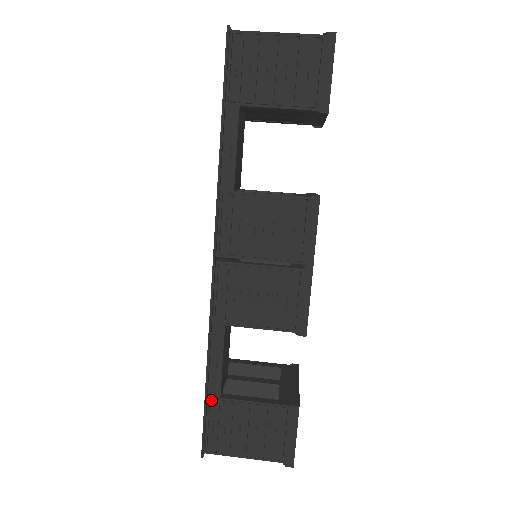
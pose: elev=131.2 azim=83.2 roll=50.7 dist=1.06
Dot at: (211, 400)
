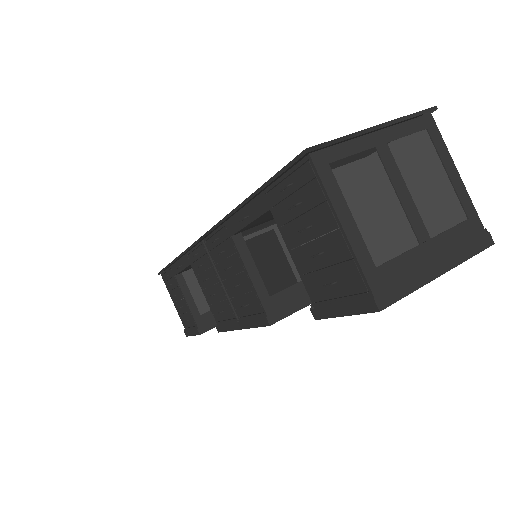
Dot at: (171, 269)
